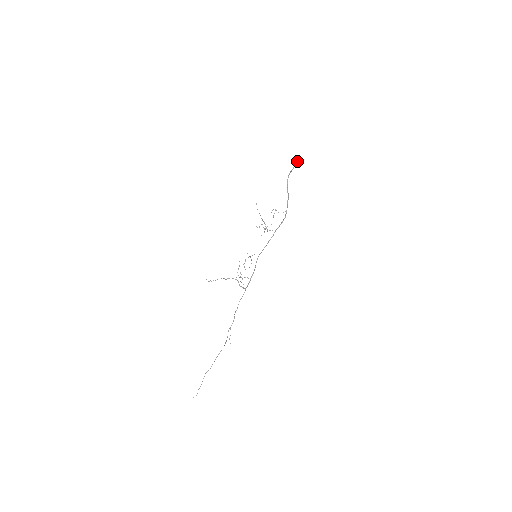
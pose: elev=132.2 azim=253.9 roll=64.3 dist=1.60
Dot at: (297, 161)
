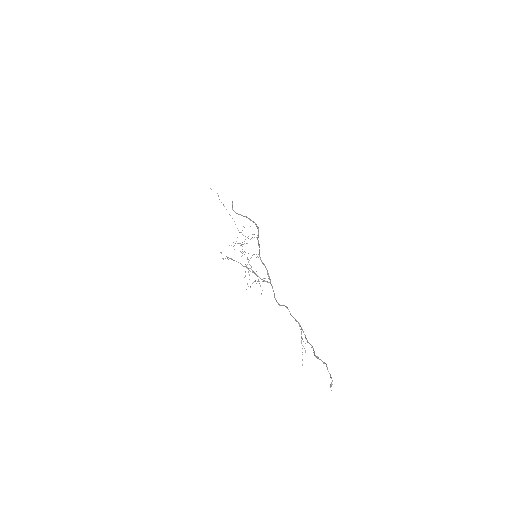
Dot at: (232, 202)
